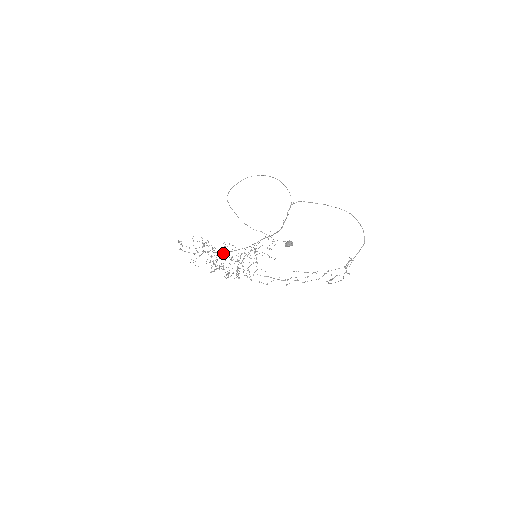
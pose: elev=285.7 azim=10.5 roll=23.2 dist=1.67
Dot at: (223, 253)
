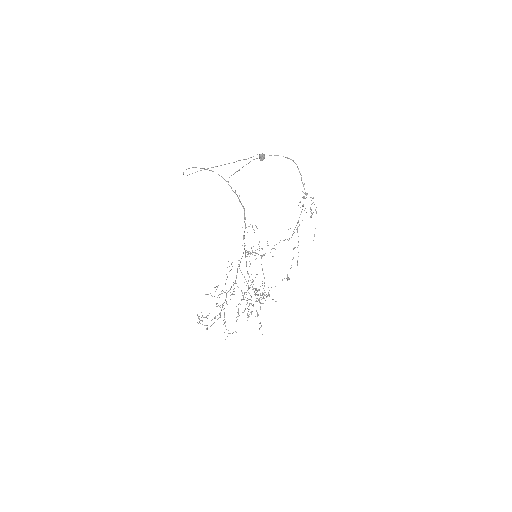
Dot at: (236, 277)
